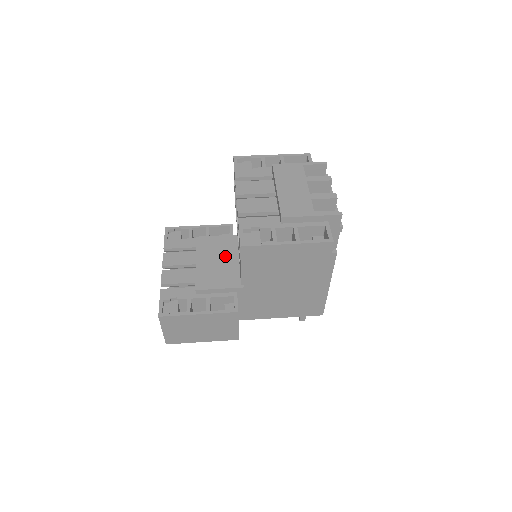
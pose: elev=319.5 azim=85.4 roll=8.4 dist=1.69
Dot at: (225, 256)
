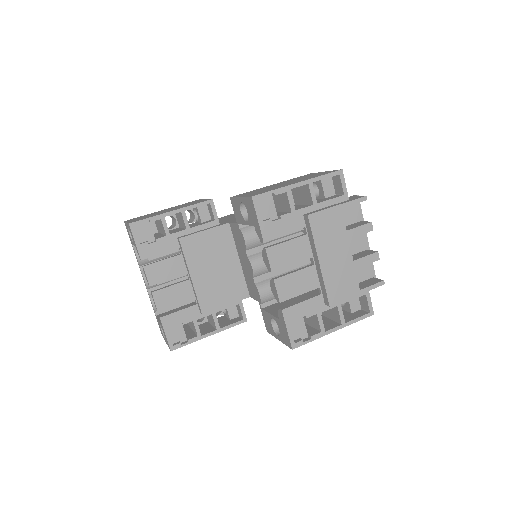
Dot at: (221, 260)
